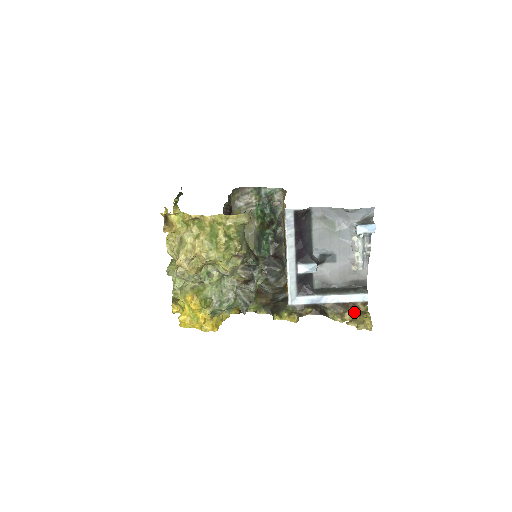
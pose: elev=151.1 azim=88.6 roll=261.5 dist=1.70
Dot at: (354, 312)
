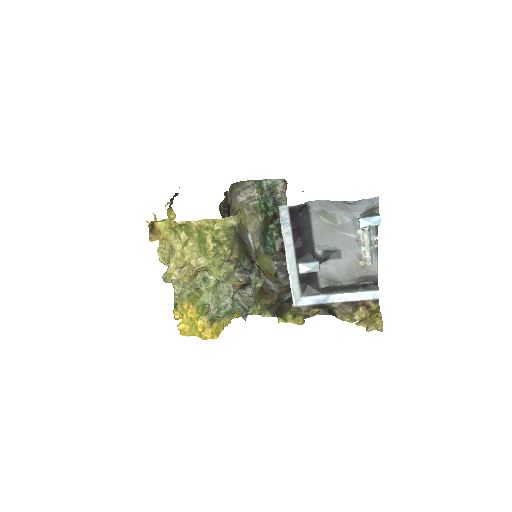
Dot at: (364, 311)
